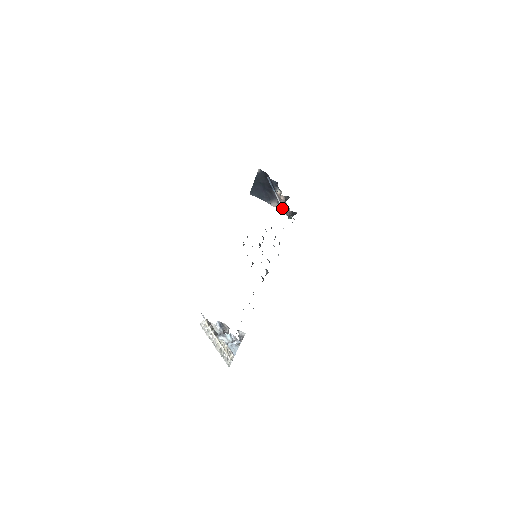
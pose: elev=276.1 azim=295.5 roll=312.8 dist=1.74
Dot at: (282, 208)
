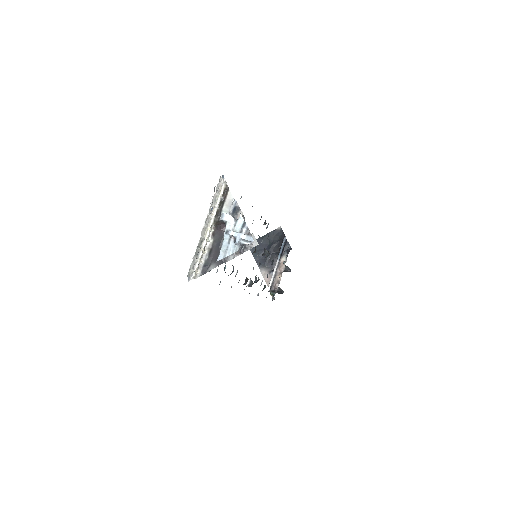
Dot at: (272, 279)
